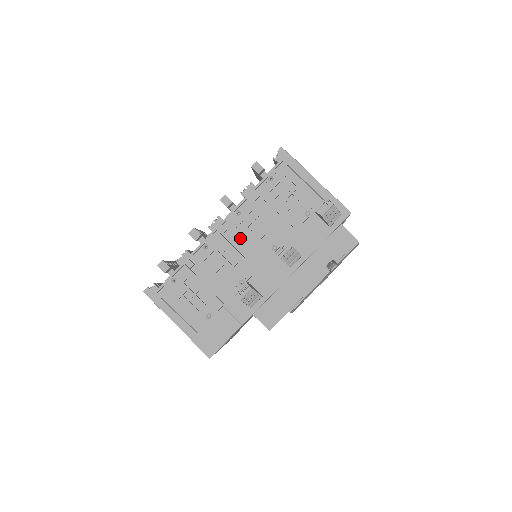
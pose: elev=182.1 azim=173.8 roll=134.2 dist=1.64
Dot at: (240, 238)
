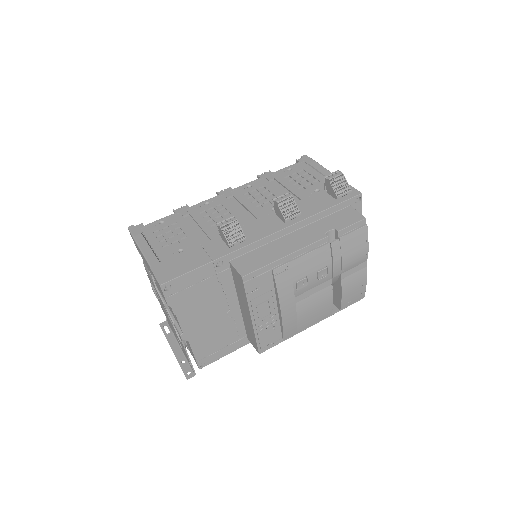
Dot at: (243, 201)
